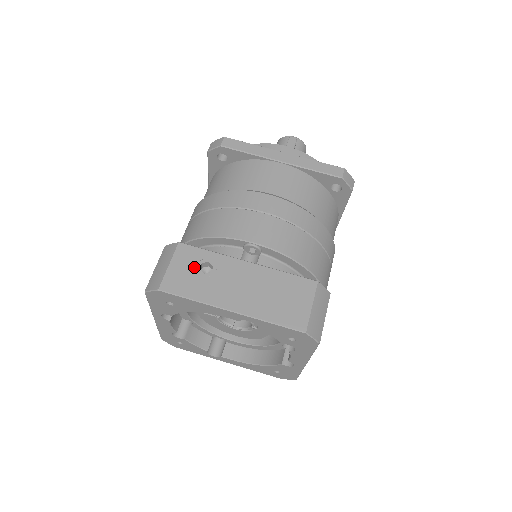
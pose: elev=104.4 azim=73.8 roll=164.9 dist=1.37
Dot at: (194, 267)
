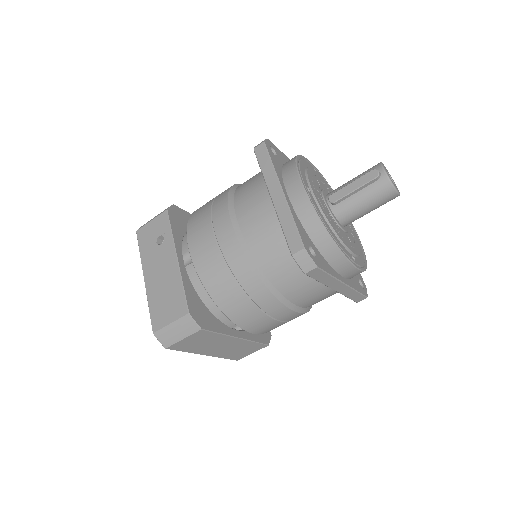
Dot at: (157, 234)
